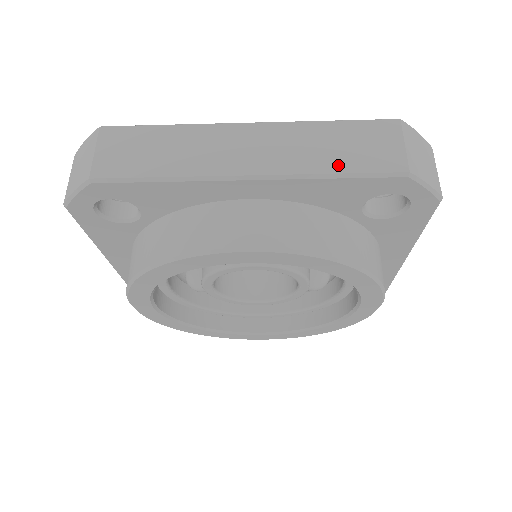
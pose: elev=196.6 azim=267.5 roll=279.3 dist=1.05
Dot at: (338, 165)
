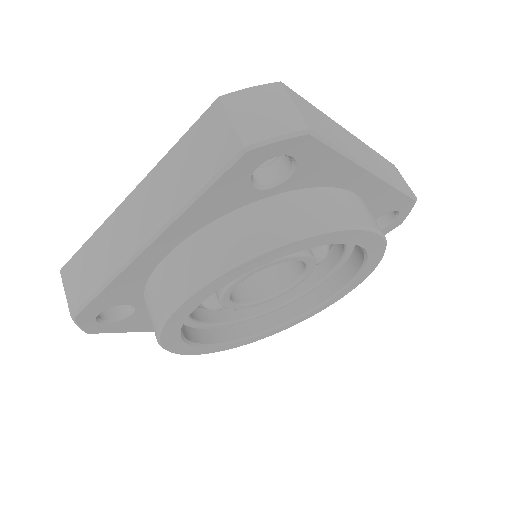
Dot at: (398, 183)
